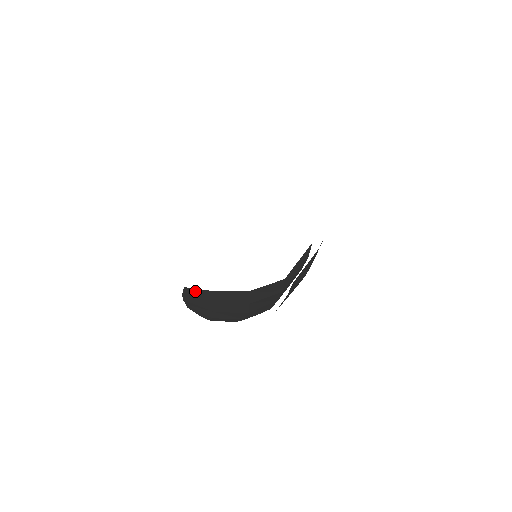
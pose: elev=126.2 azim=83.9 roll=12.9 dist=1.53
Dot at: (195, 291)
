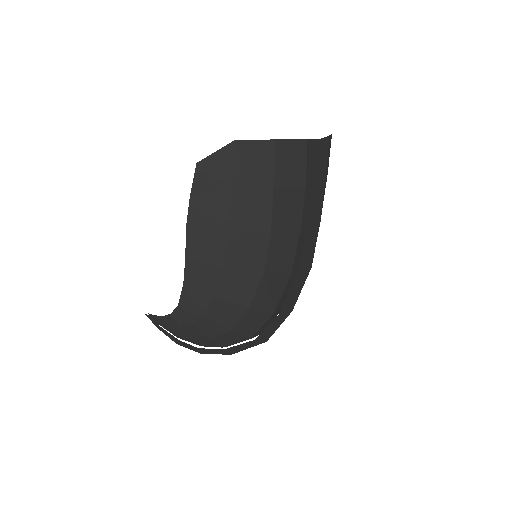
Dot at: (210, 165)
